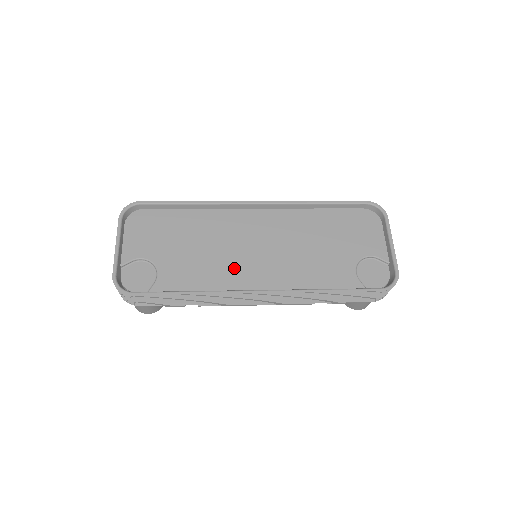
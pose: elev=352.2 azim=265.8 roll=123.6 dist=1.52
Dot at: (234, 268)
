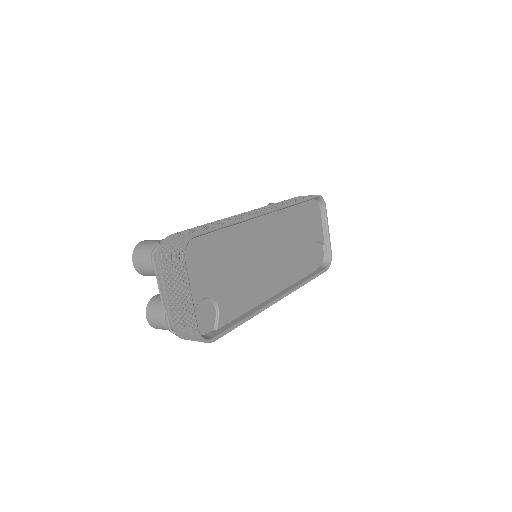
Dot at: (261, 281)
